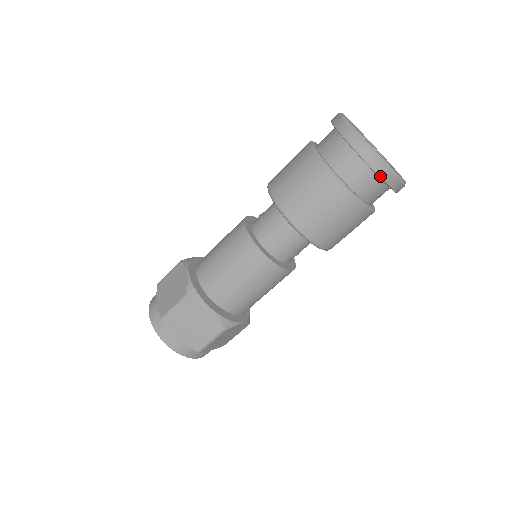
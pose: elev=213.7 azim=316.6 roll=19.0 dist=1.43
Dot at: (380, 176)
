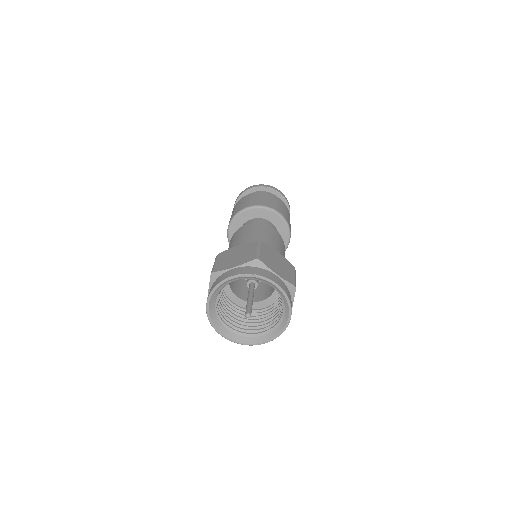
Dot at: (260, 186)
